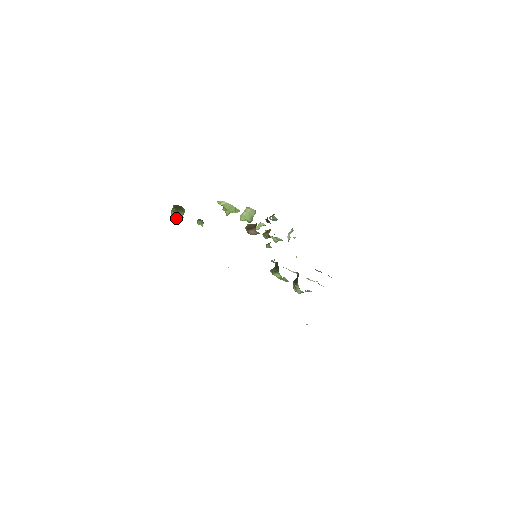
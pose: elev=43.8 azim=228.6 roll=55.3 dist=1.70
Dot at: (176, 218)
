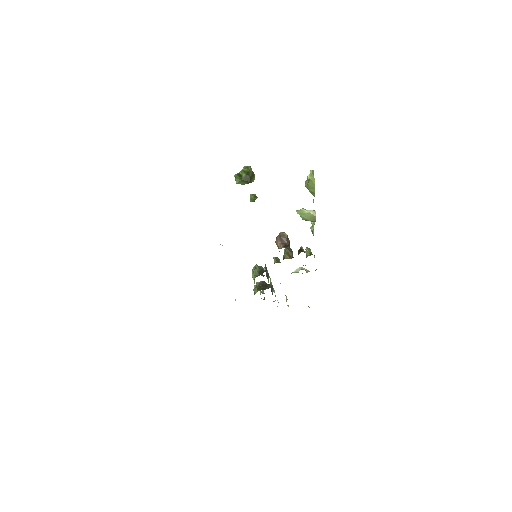
Dot at: (236, 181)
